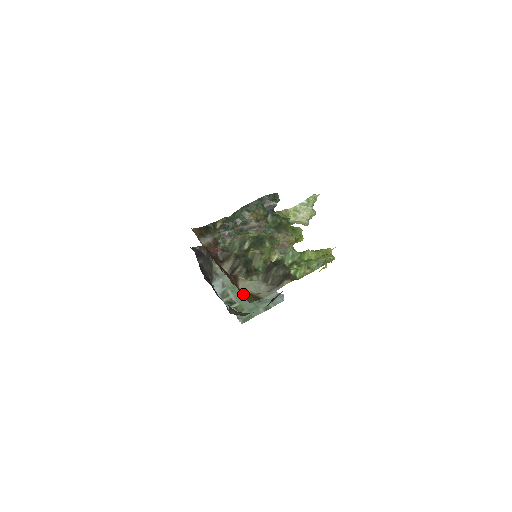
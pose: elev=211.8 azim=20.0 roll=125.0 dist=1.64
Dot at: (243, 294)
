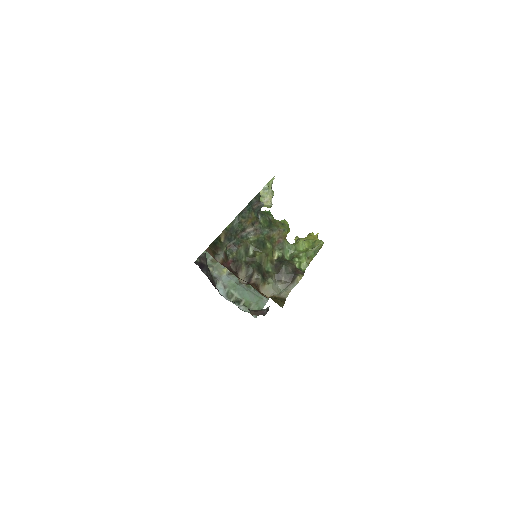
Dot at: (274, 301)
